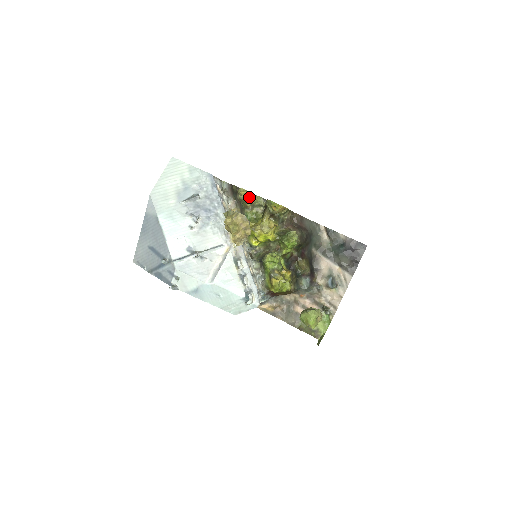
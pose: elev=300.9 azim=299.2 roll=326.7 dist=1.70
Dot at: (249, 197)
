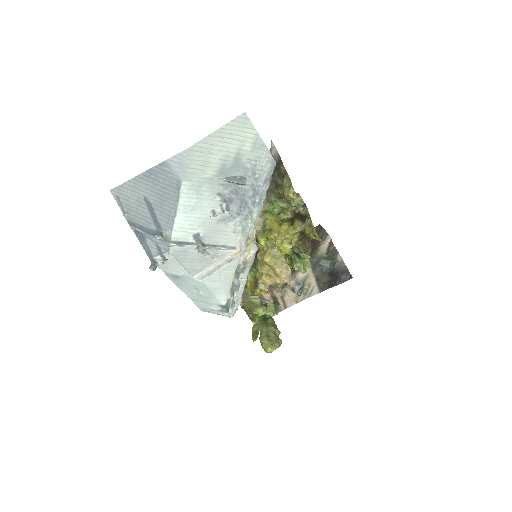
Dot at: occluded
